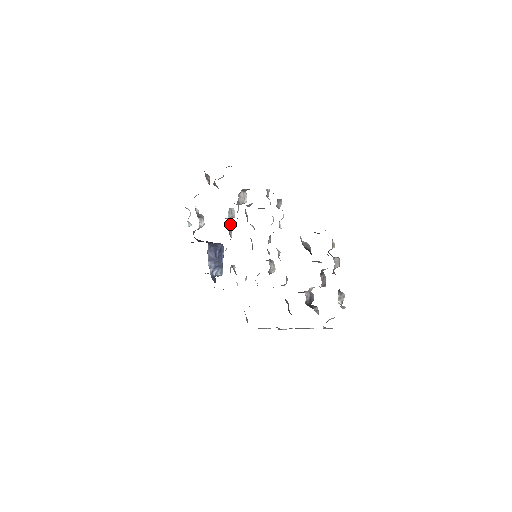
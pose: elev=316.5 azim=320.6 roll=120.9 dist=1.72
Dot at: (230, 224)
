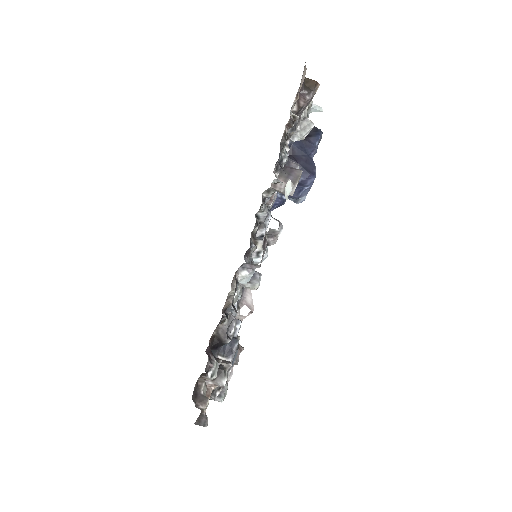
Dot at: occluded
